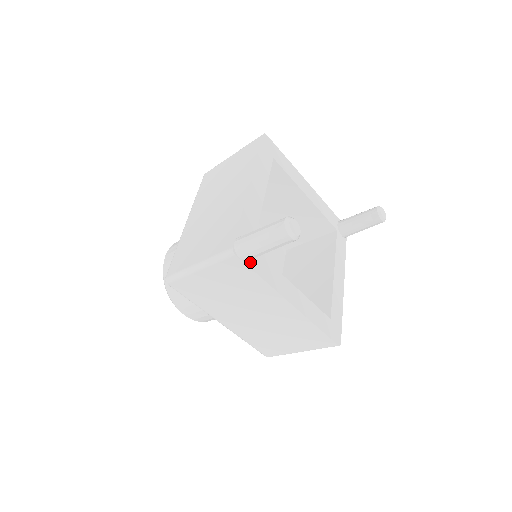
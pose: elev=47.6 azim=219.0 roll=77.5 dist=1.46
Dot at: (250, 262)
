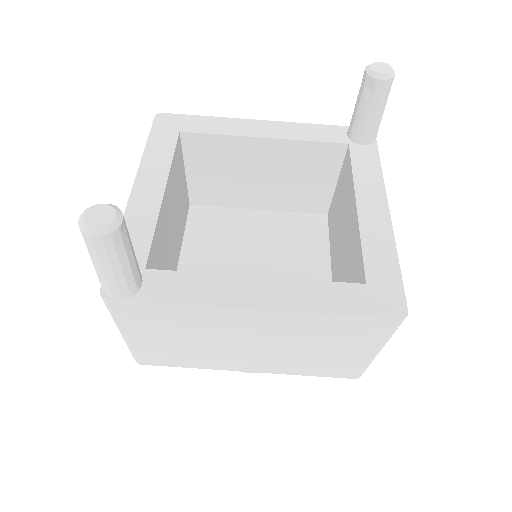
Dot at: (141, 293)
